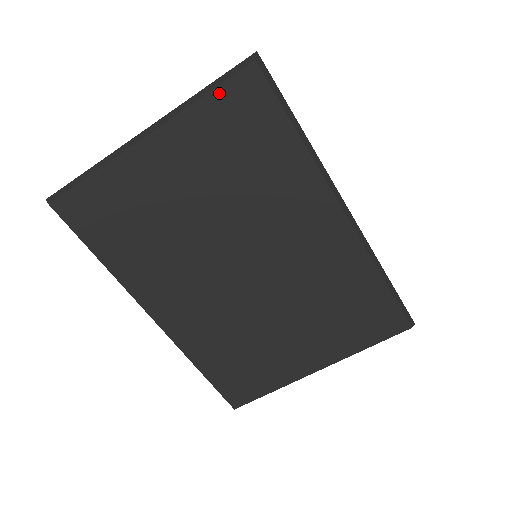
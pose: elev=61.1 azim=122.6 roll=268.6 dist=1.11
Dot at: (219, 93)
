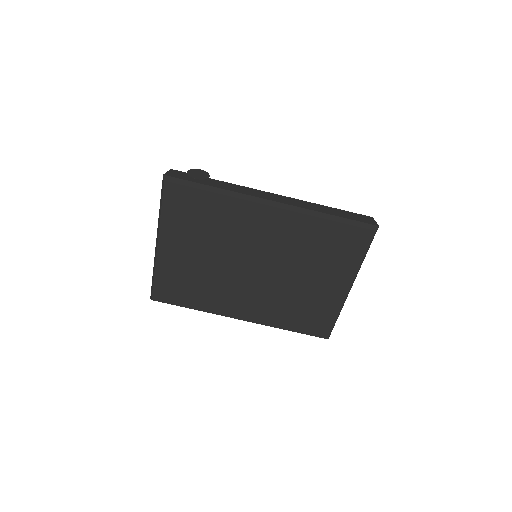
Dot at: (165, 205)
